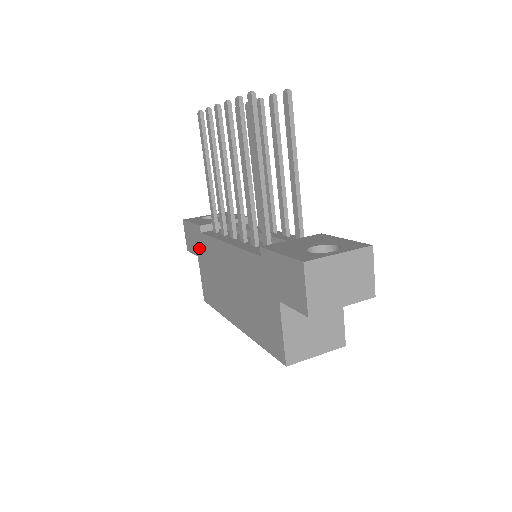
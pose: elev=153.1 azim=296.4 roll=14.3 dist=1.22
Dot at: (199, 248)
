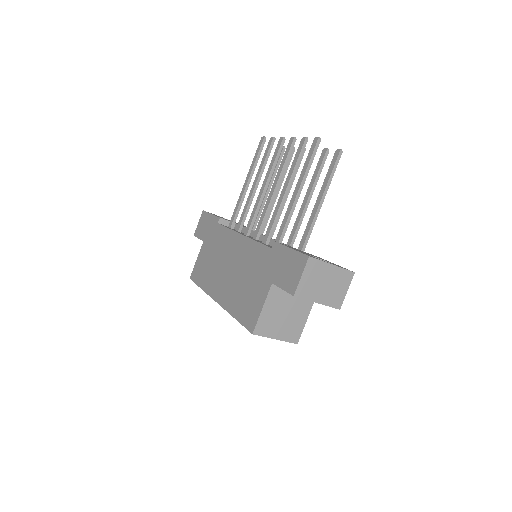
Dot at: (209, 235)
